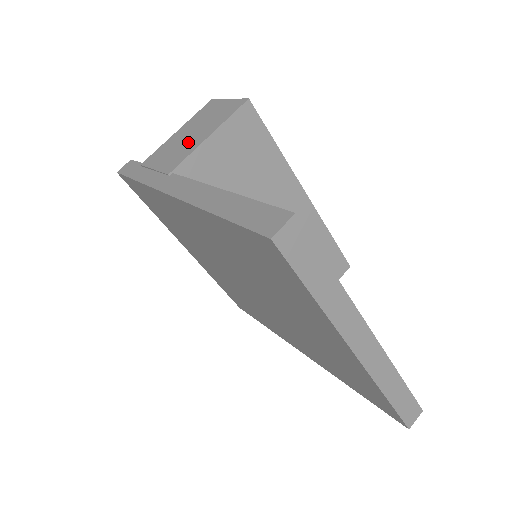
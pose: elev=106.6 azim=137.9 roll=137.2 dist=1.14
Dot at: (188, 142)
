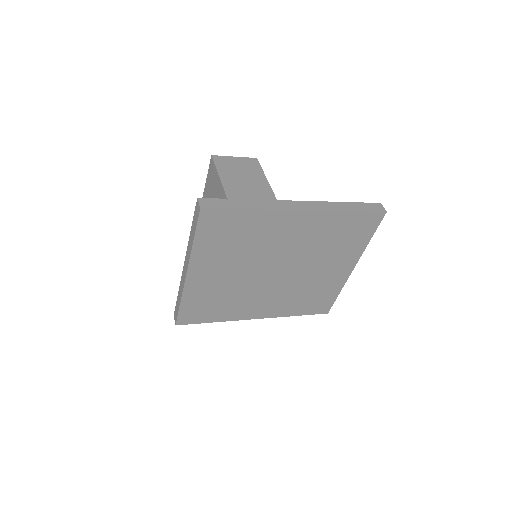
Dot at: (253, 183)
